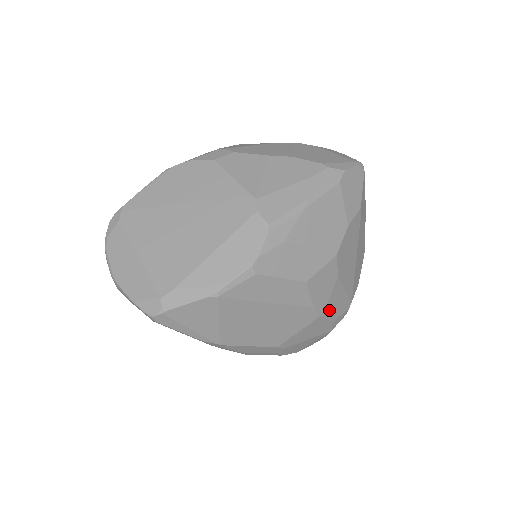
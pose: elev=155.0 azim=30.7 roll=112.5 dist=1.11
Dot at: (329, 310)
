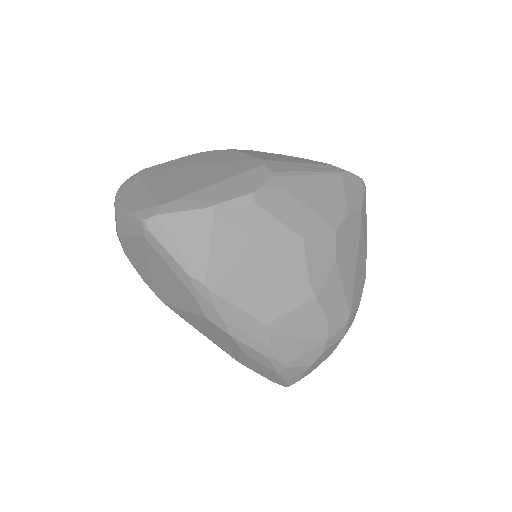
Dot at: (325, 299)
